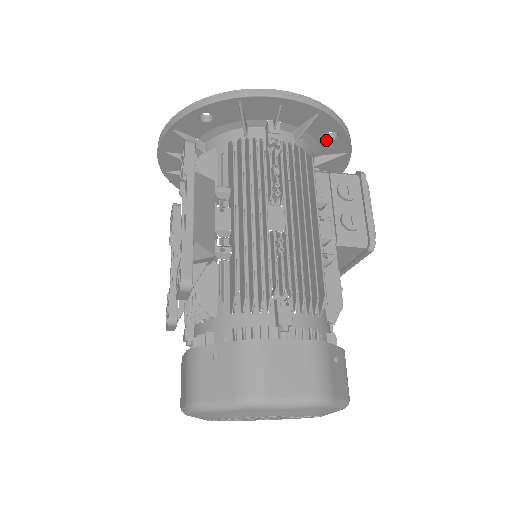
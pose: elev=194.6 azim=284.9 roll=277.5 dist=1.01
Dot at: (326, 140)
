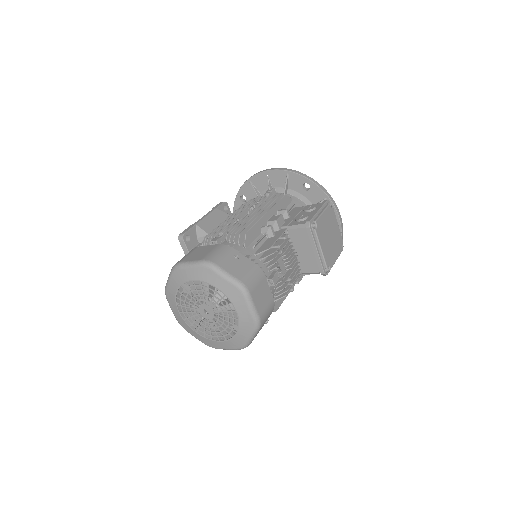
Dot at: (306, 192)
